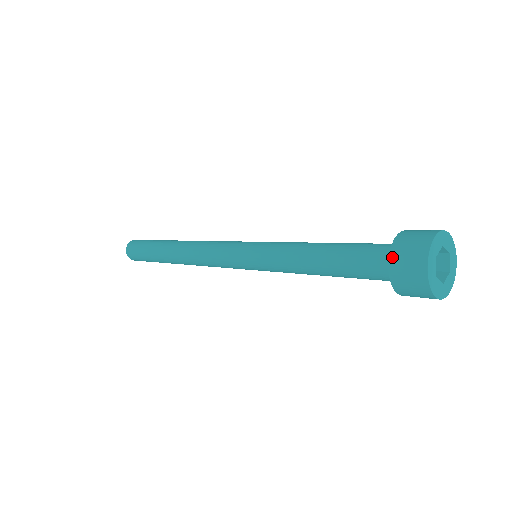
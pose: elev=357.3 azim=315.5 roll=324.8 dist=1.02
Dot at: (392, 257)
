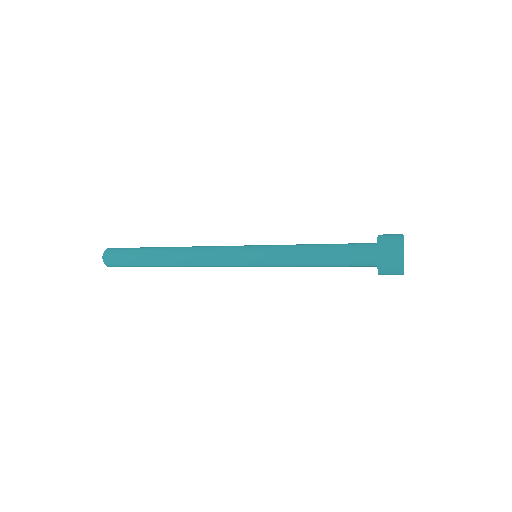
Dot at: (380, 236)
